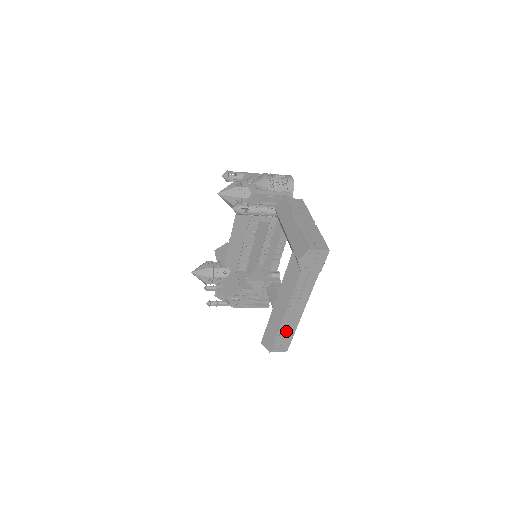
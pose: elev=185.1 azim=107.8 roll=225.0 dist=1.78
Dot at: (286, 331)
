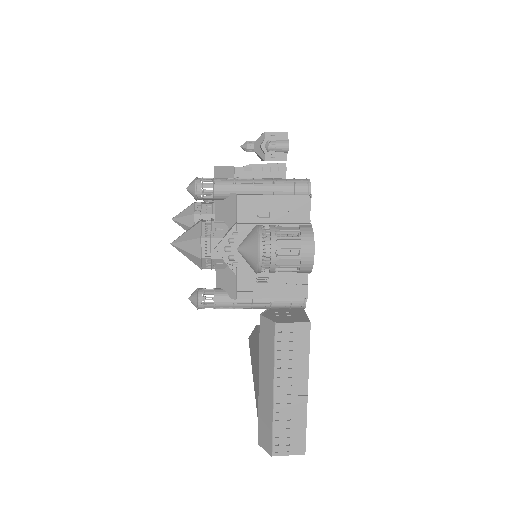
Dot at: occluded
